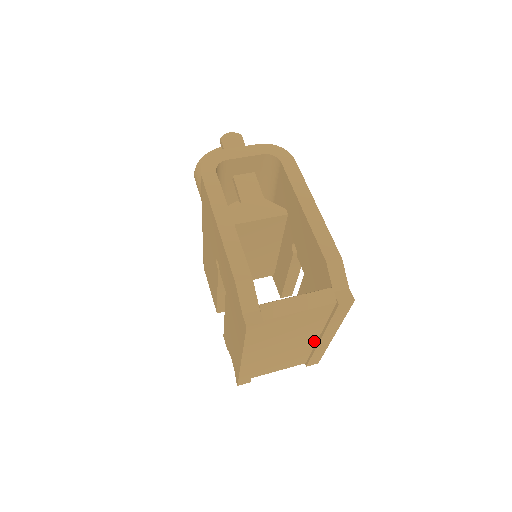
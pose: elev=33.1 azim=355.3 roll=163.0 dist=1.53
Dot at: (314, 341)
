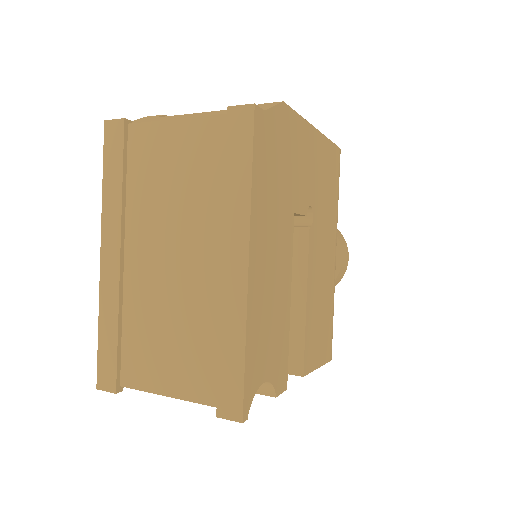
Dot at: (219, 279)
